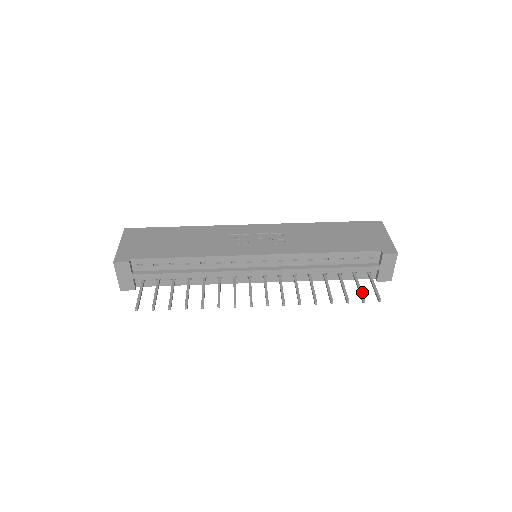
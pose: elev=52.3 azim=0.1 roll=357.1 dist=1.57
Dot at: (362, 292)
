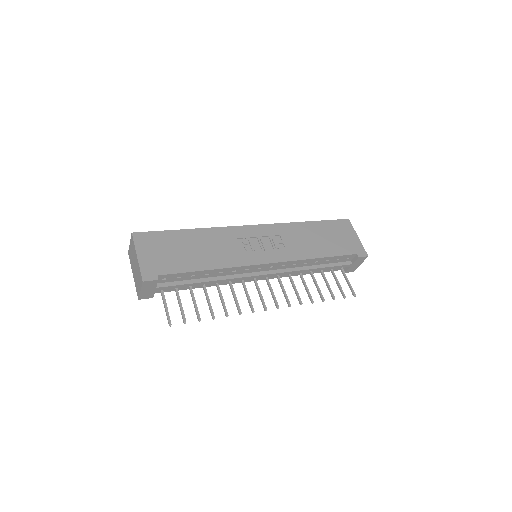
Dot at: occluded
